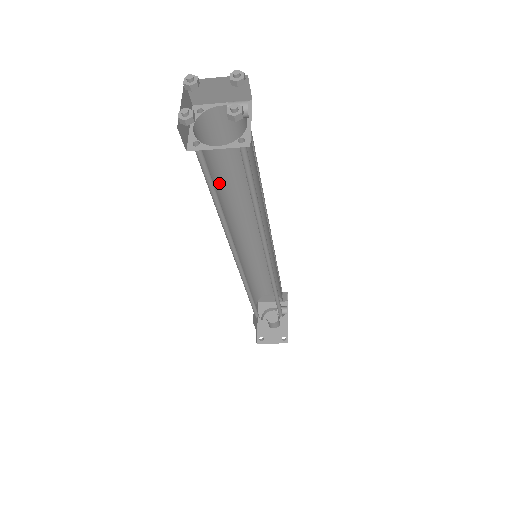
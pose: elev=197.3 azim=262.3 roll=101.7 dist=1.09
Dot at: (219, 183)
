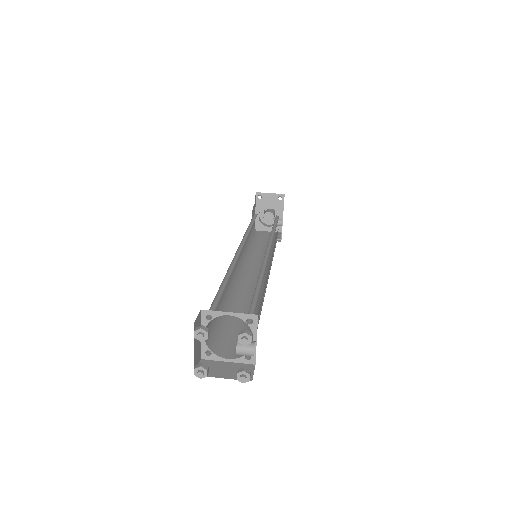
Dot at: occluded
